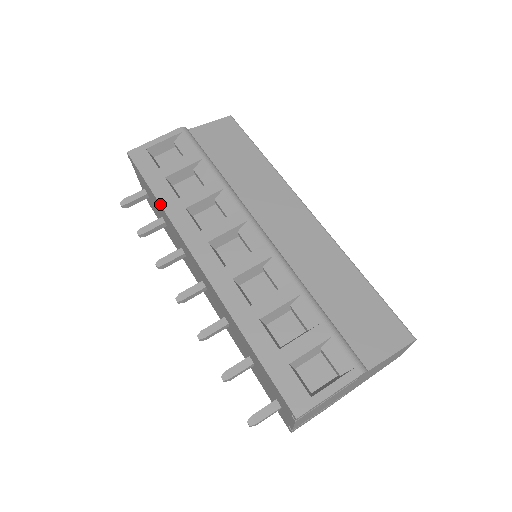
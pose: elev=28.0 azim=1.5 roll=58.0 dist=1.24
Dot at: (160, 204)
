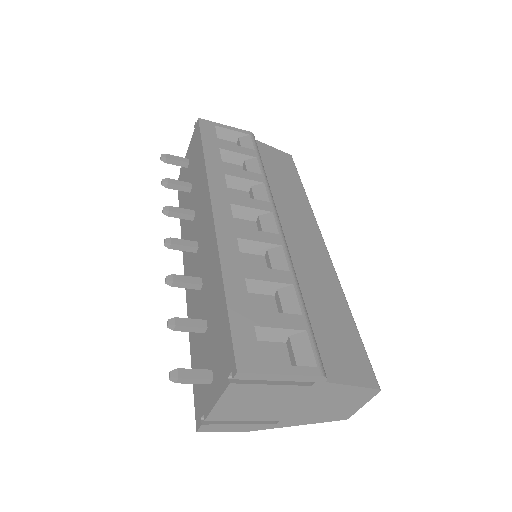
Dot at: (205, 159)
